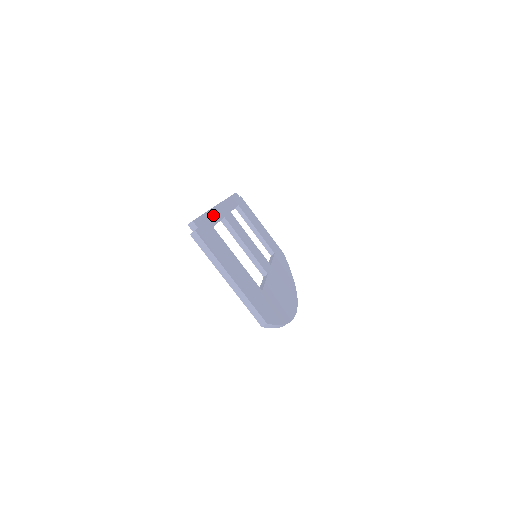
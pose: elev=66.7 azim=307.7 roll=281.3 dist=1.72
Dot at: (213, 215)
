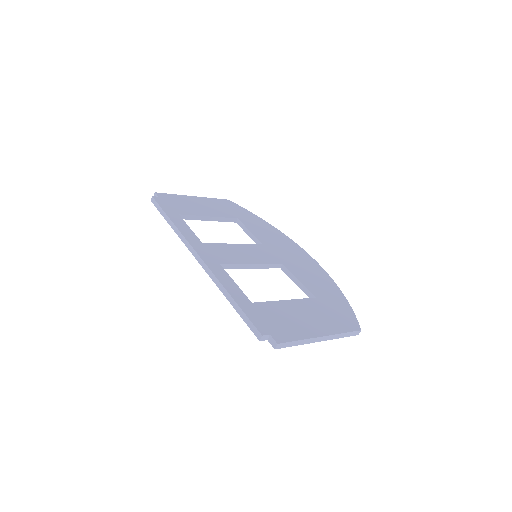
Dot at: (228, 285)
